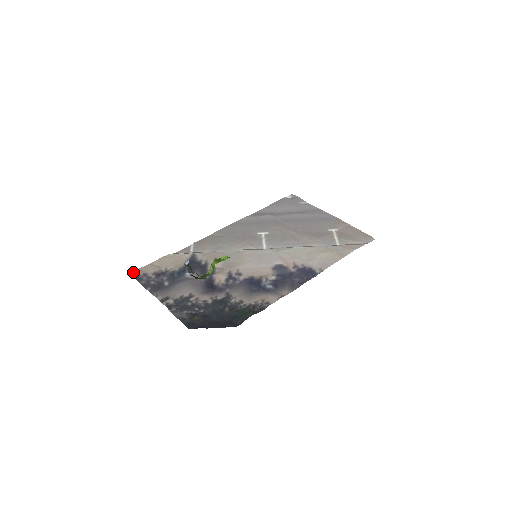
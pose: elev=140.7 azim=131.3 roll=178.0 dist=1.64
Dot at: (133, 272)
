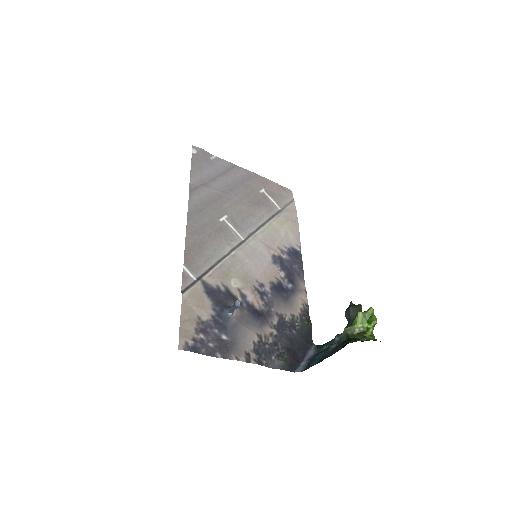
Dot at: (180, 345)
